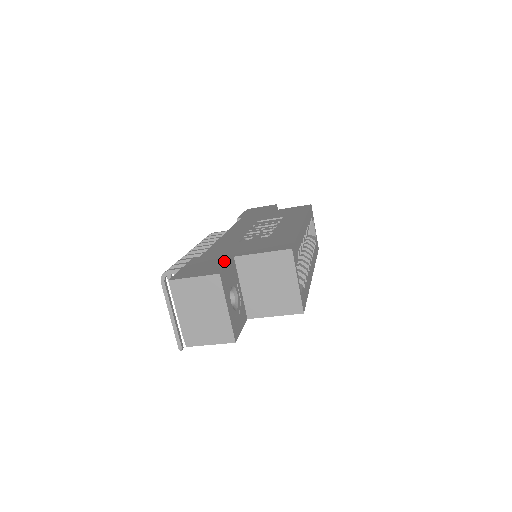
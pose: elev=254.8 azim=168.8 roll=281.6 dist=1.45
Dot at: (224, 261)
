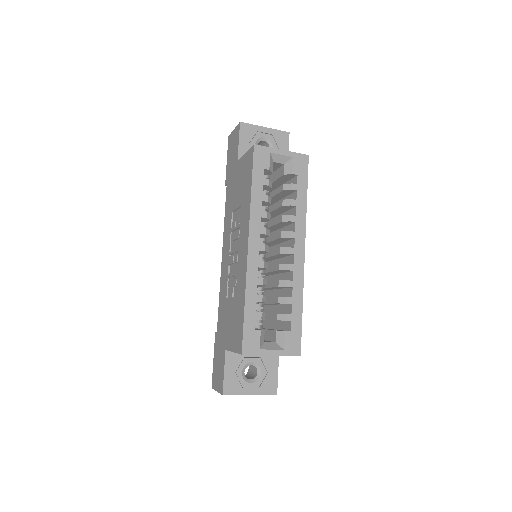
Dot at: (223, 361)
